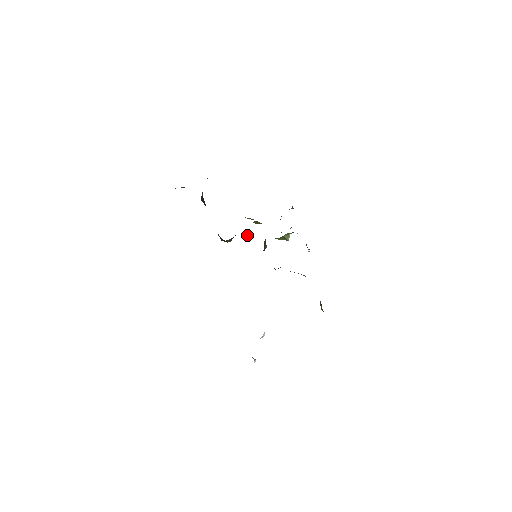
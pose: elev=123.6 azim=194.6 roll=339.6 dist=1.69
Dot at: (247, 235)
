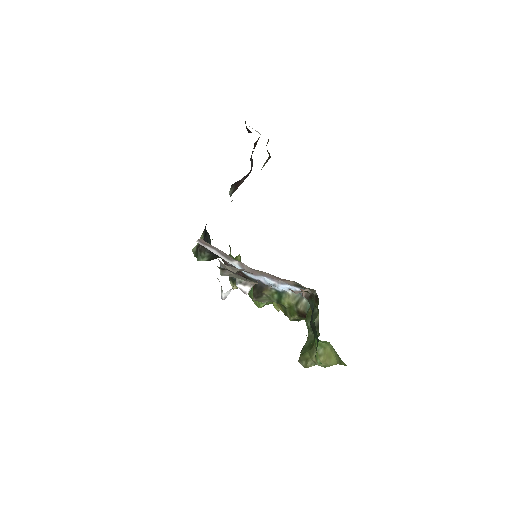
Dot at: occluded
